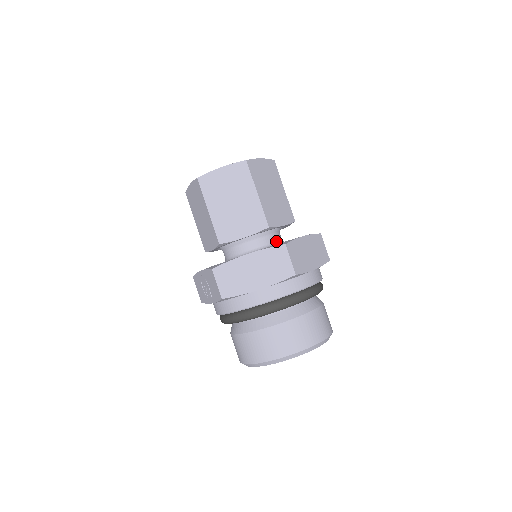
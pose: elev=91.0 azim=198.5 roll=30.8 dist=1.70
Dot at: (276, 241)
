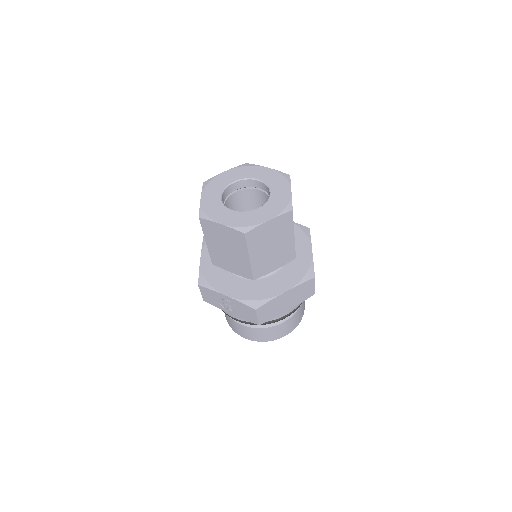
Dot at: occluded
